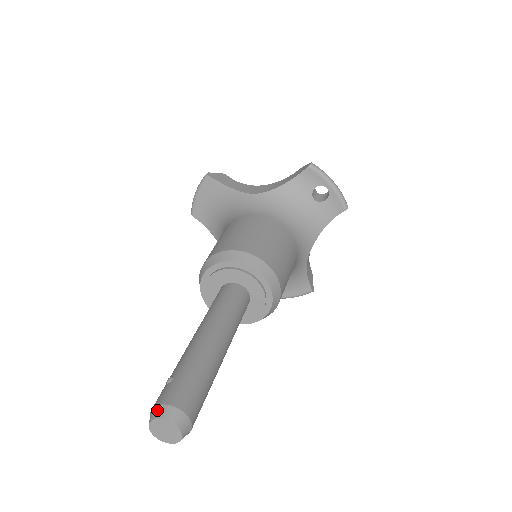
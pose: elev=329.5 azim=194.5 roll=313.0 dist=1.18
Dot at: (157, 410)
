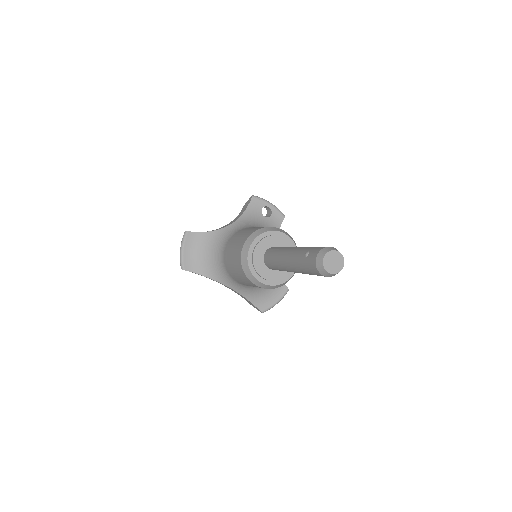
Dot at: (321, 252)
